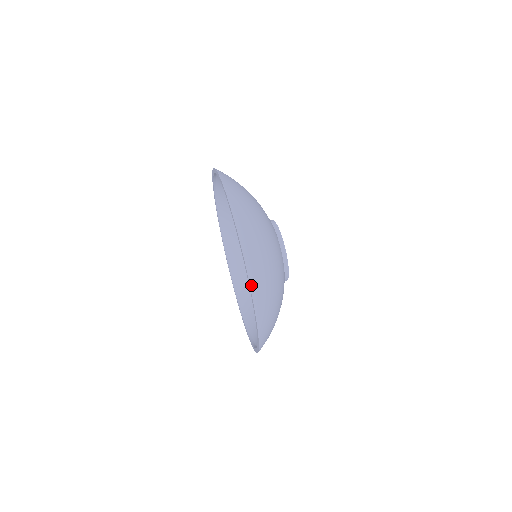
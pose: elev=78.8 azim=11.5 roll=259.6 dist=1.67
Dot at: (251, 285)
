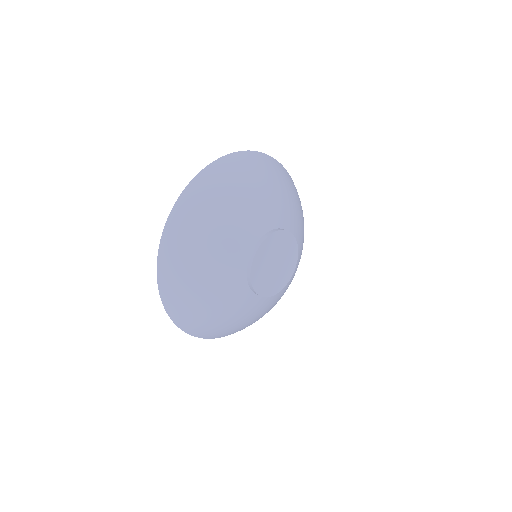
Dot at: (189, 333)
